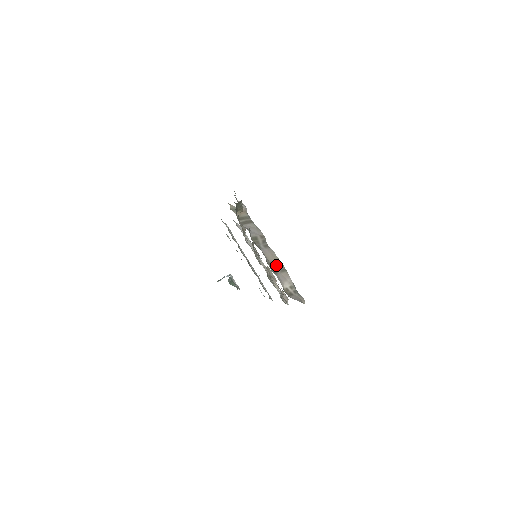
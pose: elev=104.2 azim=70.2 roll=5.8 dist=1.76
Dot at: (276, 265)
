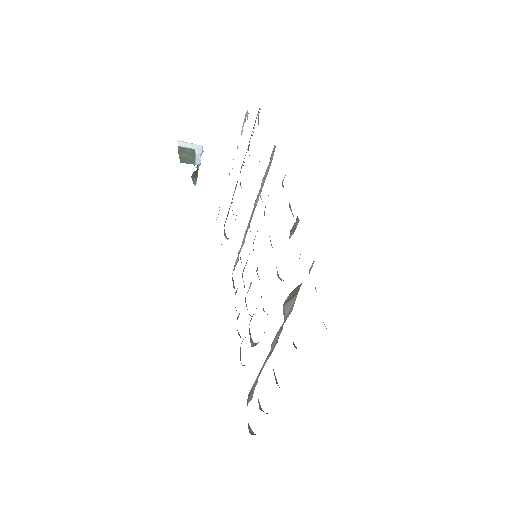
Dot at: (269, 355)
